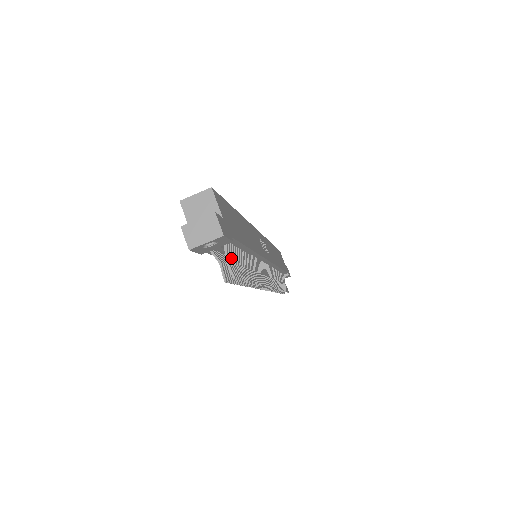
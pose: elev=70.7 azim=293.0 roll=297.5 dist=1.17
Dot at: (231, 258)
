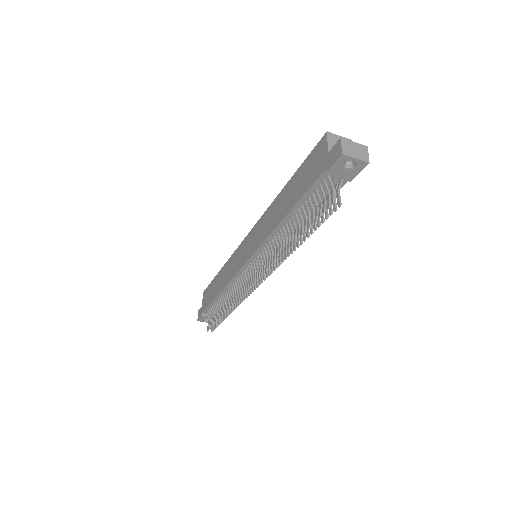
Dot at: occluded
